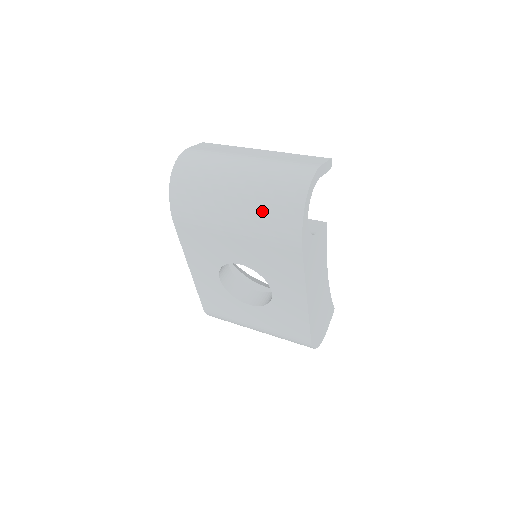
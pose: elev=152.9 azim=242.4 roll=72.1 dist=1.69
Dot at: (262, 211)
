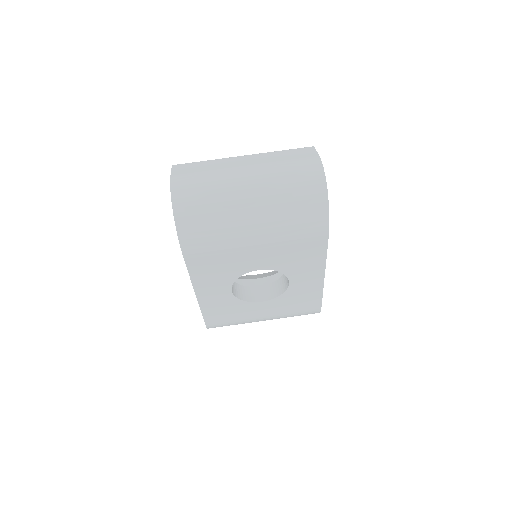
Dot at: (287, 216)
